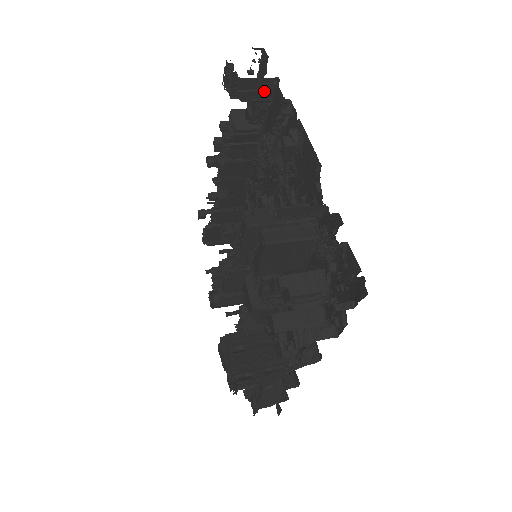
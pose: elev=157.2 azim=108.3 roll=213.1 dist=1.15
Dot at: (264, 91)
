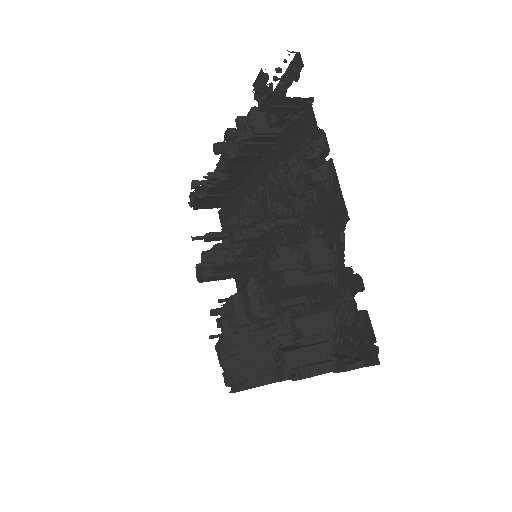
Dot at: (295, 107)
